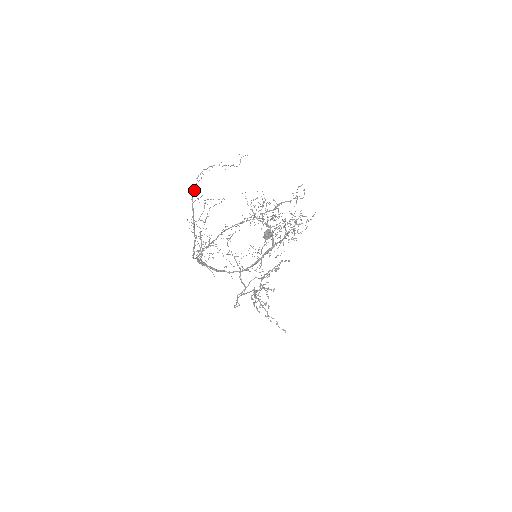
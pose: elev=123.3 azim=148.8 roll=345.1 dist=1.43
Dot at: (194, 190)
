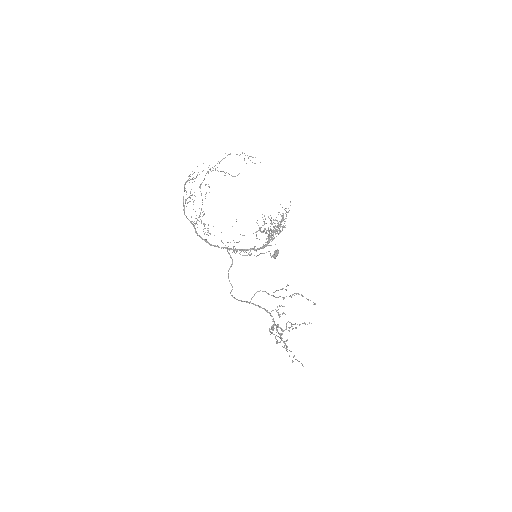
Dot at: (195, 178)
